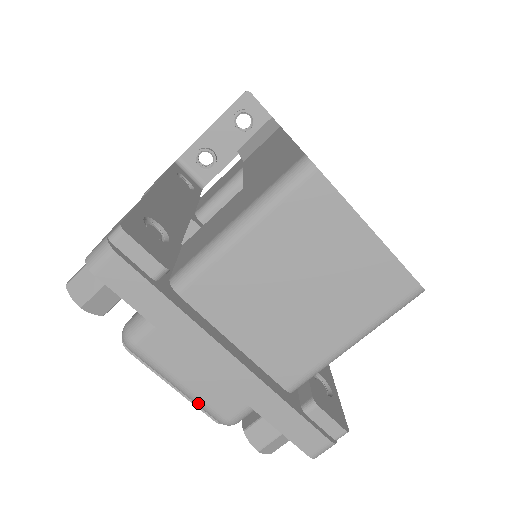
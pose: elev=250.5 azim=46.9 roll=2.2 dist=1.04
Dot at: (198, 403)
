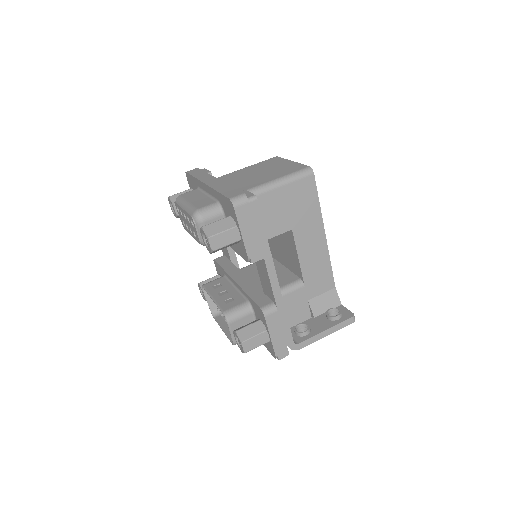
Dot at: (189, 207)
